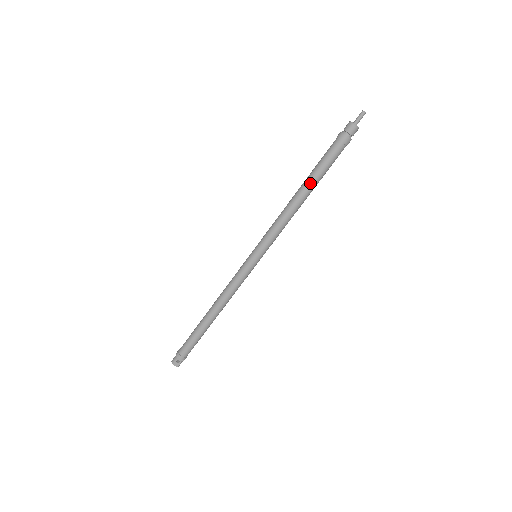
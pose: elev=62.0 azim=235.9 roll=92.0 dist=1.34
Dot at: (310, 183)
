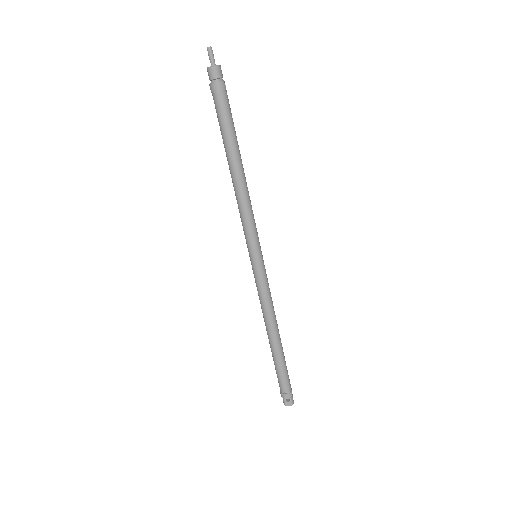
Dot at: (230, 153)
